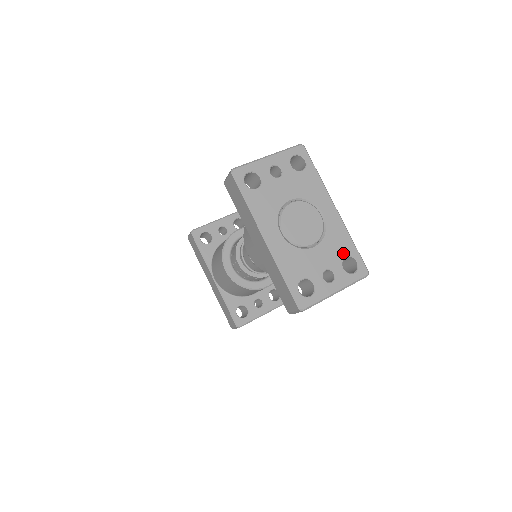
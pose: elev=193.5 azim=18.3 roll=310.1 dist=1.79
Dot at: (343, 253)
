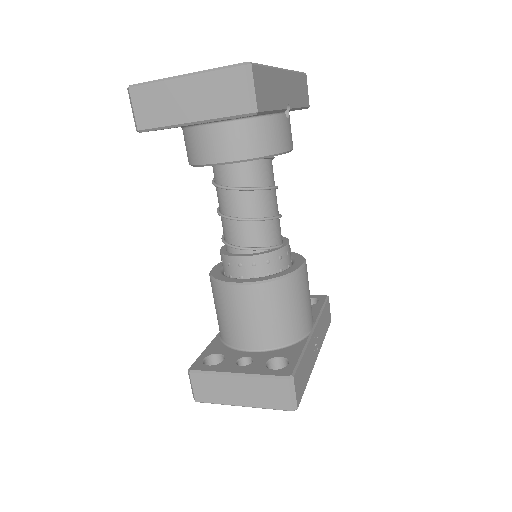
Dot at: occluded
